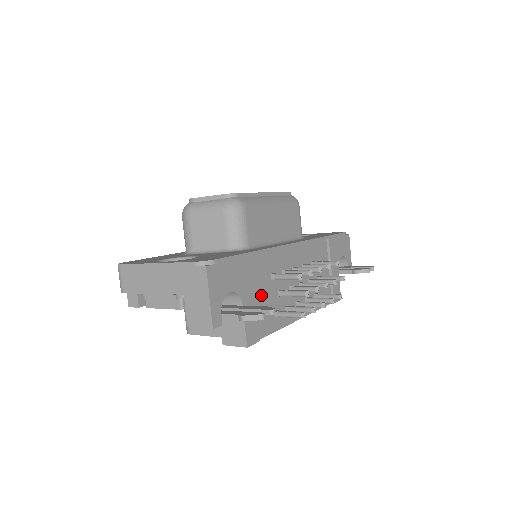
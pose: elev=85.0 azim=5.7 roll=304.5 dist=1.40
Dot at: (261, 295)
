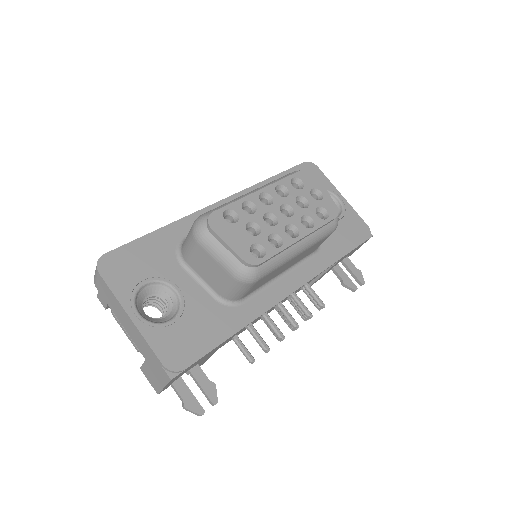
Dot at: occluded
